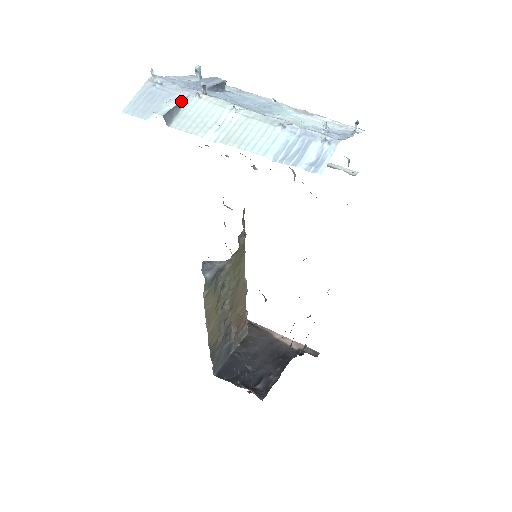
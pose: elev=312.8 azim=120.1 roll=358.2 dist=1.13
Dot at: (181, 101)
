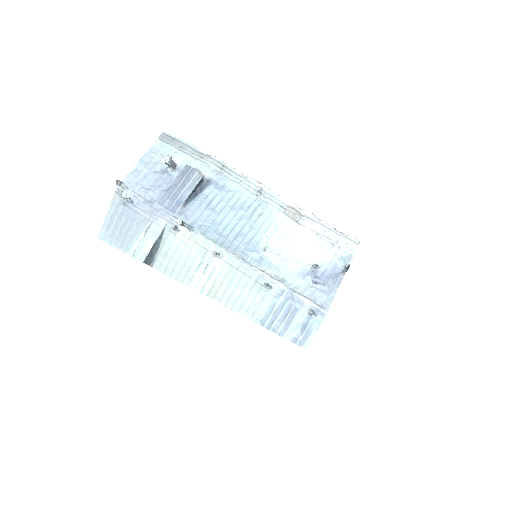
Dot at: (158, 236)
